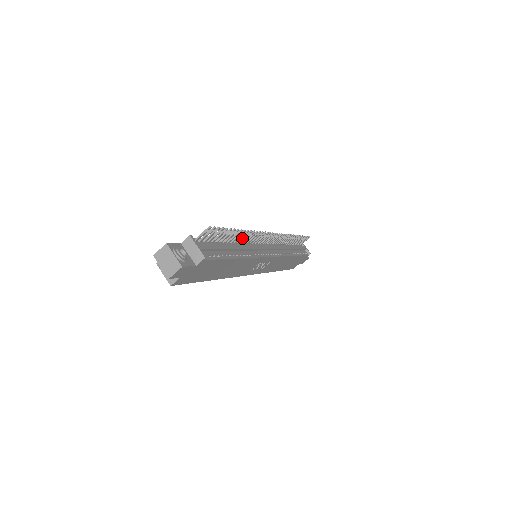
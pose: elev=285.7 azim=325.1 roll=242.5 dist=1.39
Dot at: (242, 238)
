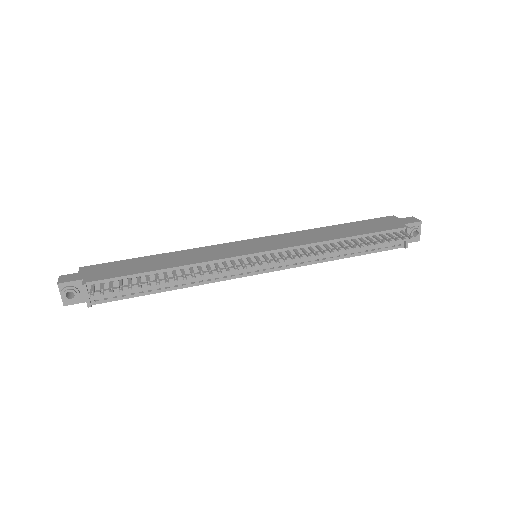
Dot at: (190, 271)
